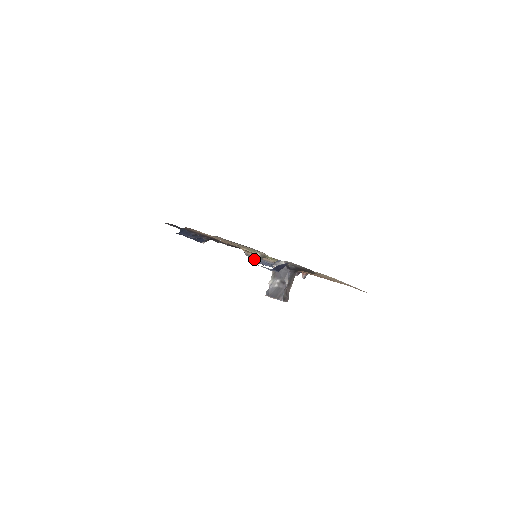
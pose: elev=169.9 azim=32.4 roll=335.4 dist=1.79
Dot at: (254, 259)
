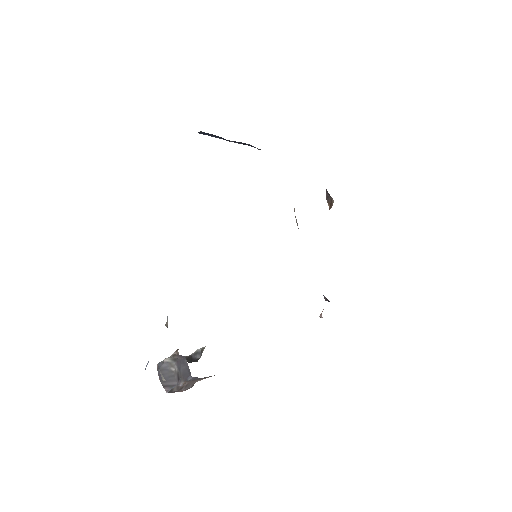
Dot at: occluded
